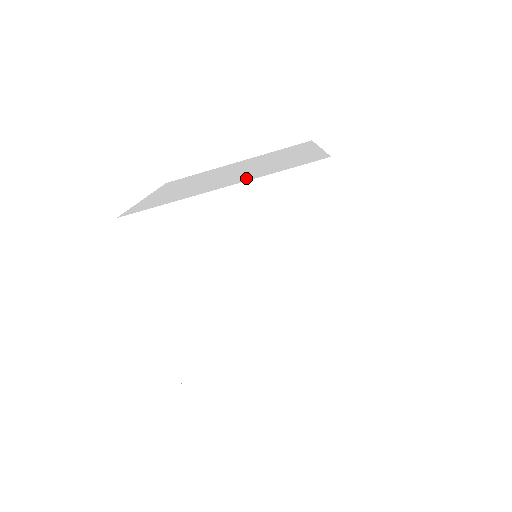
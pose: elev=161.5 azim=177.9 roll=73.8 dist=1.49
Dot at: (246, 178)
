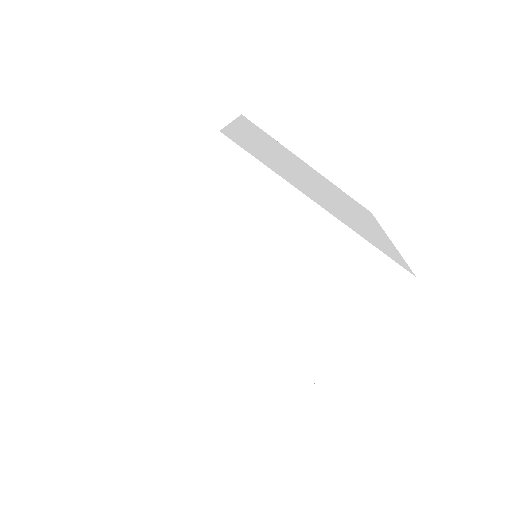
Dot at: occluded
